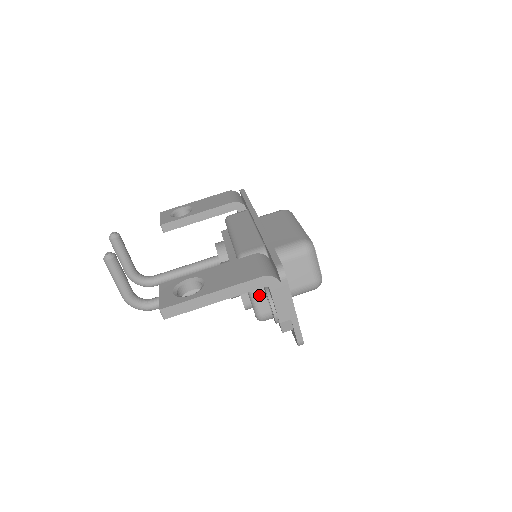
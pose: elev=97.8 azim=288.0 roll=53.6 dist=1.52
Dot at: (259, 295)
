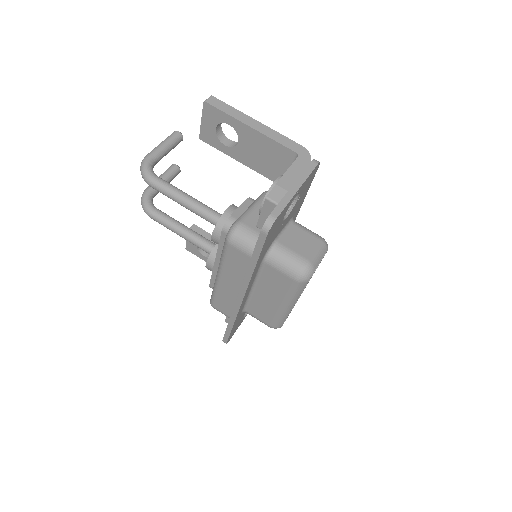
Dot at: (257, 212)
